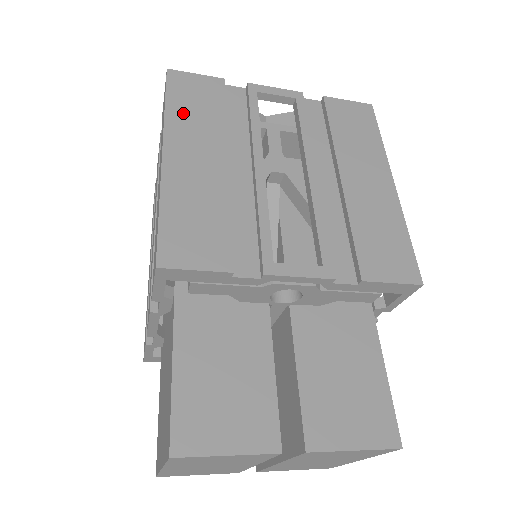
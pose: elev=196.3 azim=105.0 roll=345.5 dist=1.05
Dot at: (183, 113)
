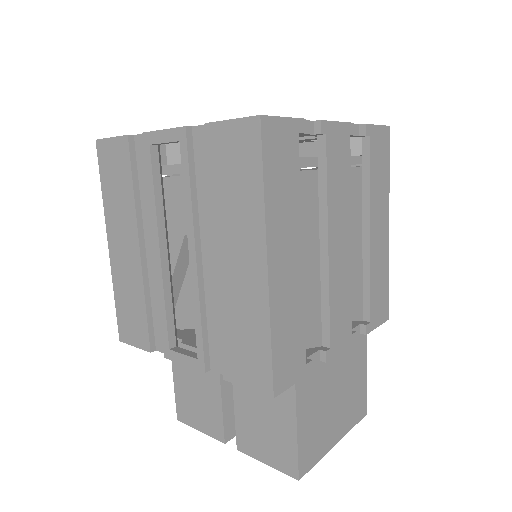
Dot at: (111, 196)
